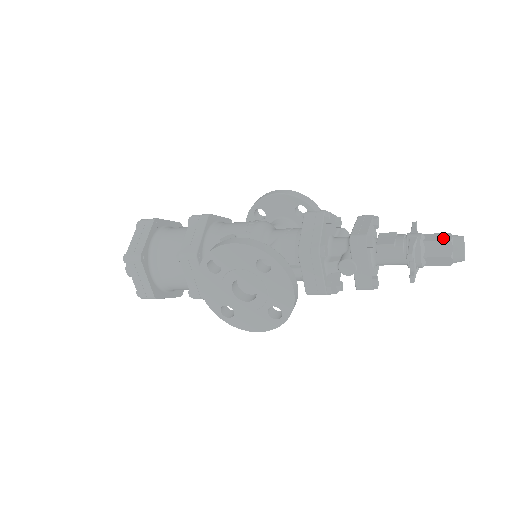
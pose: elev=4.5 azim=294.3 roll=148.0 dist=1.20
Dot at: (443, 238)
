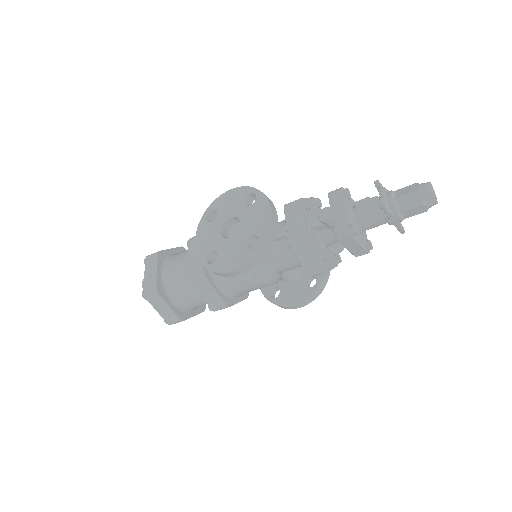
Dot at: (412, 186)
